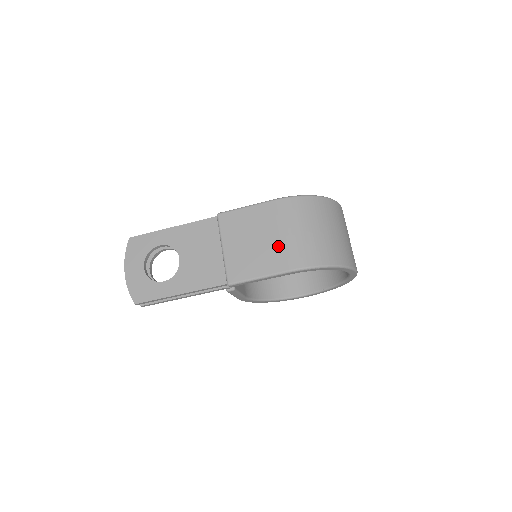
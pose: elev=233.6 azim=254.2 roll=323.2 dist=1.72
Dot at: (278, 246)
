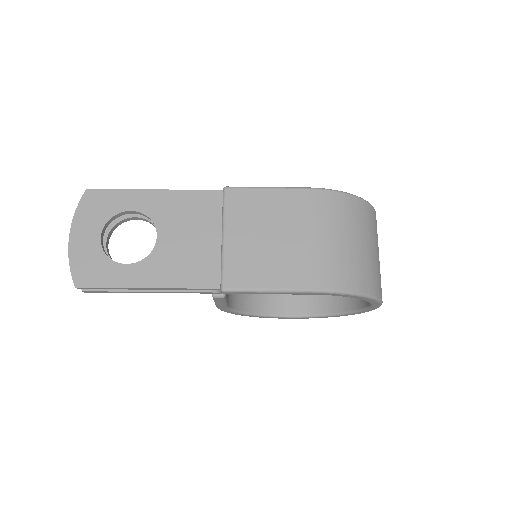
Dot at: (303, 252)
